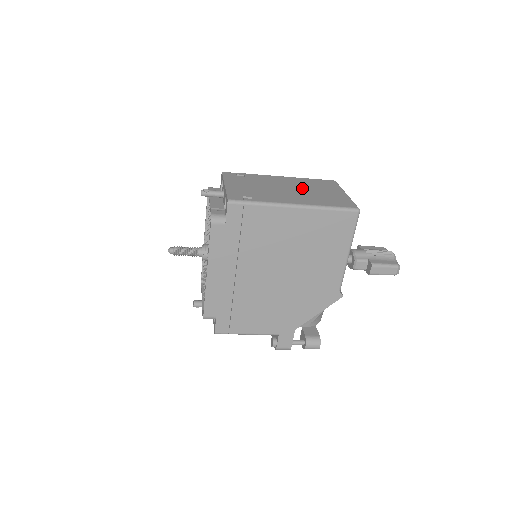
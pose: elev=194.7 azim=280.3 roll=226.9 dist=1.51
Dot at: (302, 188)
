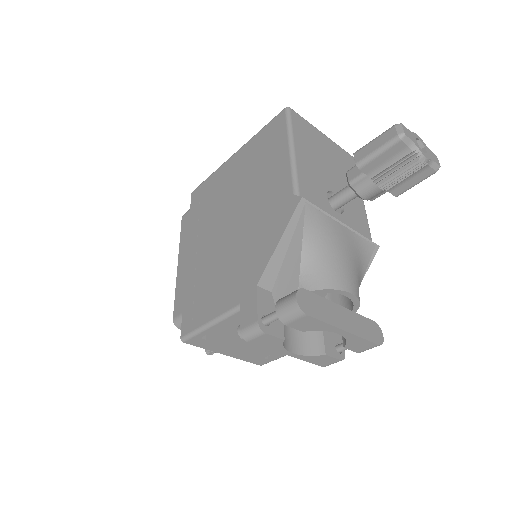
Dot at: occluded
